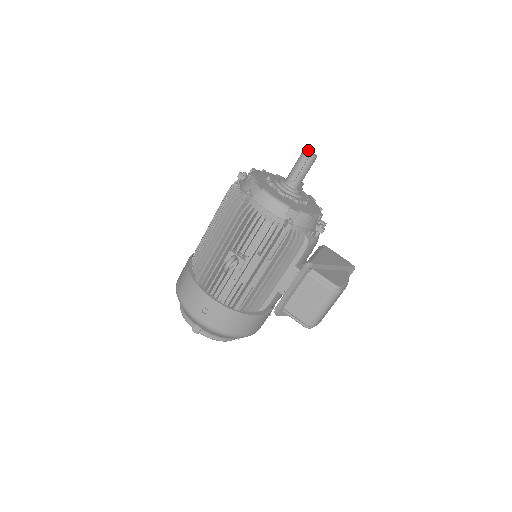
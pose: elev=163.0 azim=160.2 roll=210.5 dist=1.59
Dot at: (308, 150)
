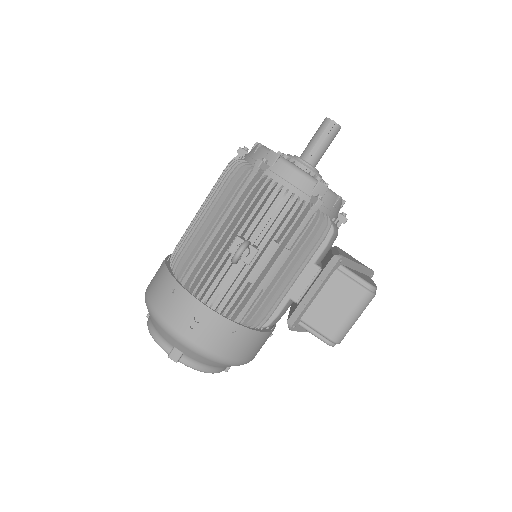
Dot at: occluded
